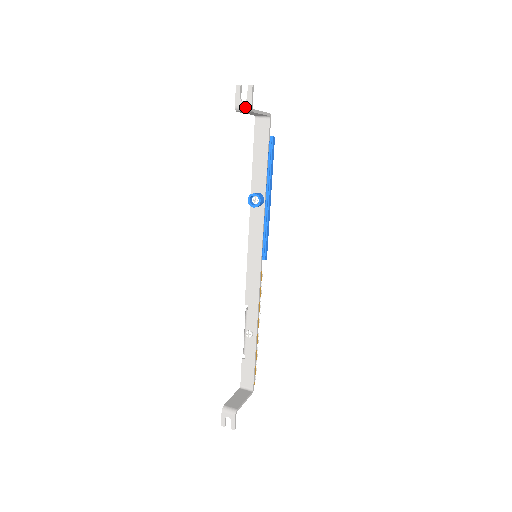
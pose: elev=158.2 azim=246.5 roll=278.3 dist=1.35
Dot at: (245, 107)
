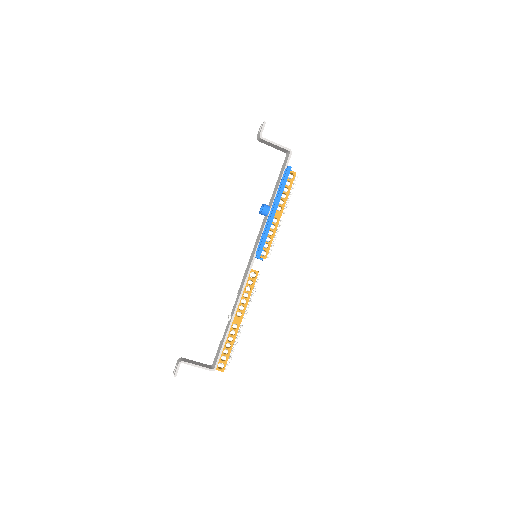
Dot at: (258, 136)
